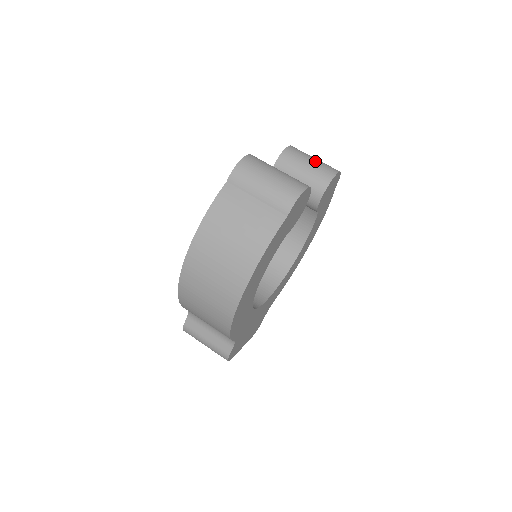
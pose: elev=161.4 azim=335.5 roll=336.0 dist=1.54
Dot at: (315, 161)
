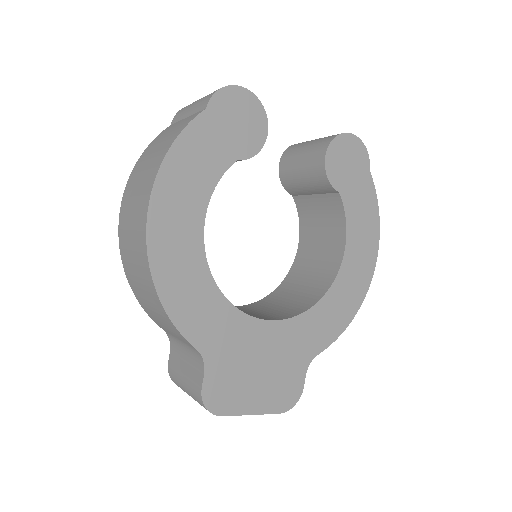
Dot at: occluded
